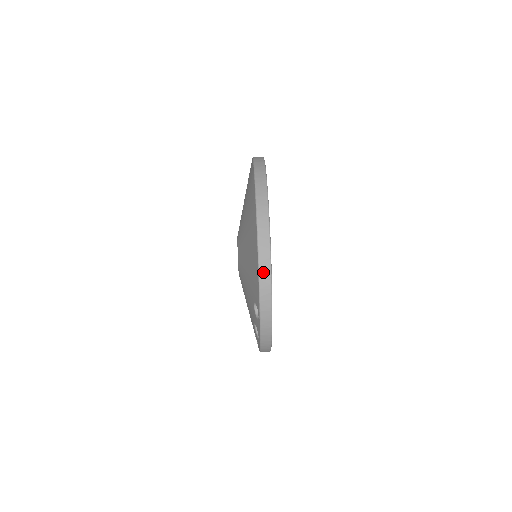
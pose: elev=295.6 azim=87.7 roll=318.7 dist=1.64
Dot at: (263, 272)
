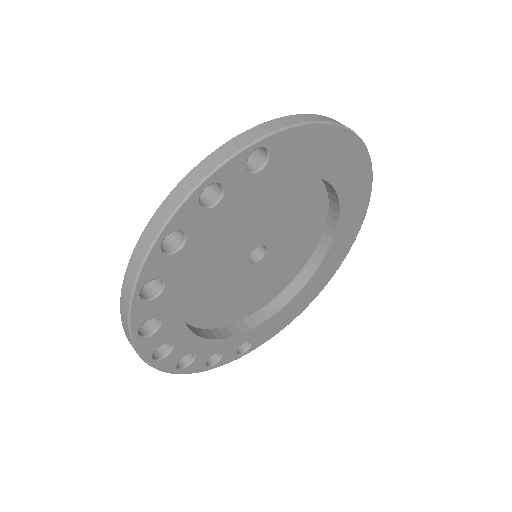
Dot at: (312, 116)
